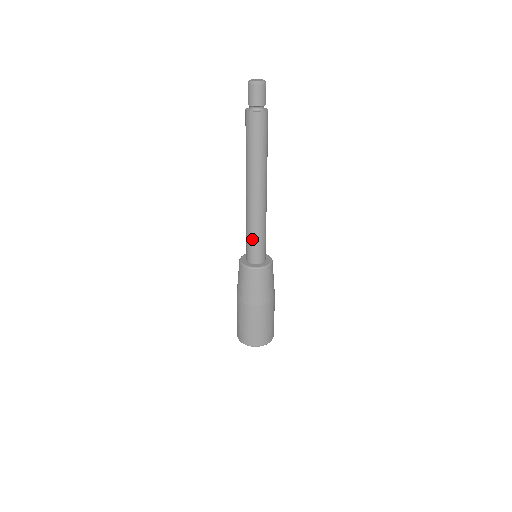
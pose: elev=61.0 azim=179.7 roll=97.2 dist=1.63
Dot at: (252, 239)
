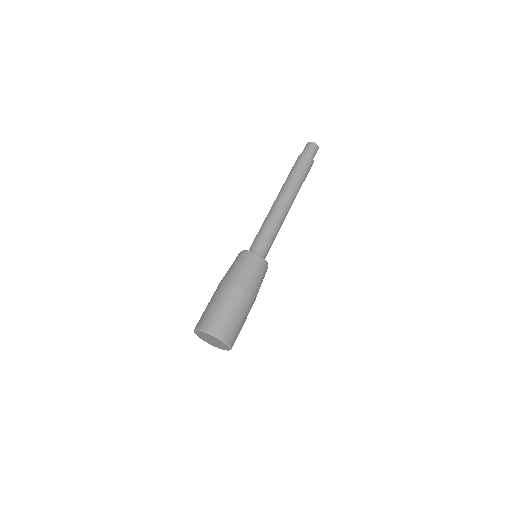
Dot at: (266, 234)
